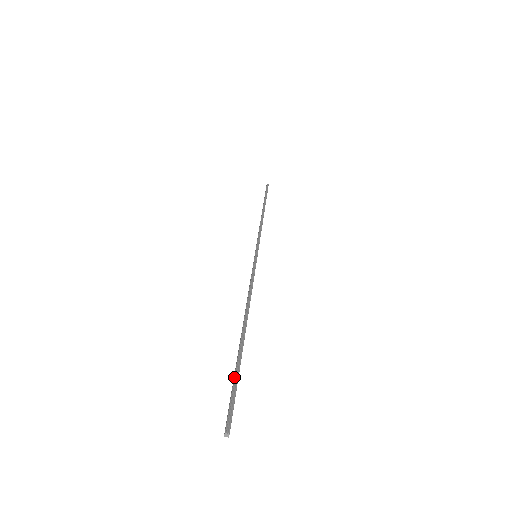
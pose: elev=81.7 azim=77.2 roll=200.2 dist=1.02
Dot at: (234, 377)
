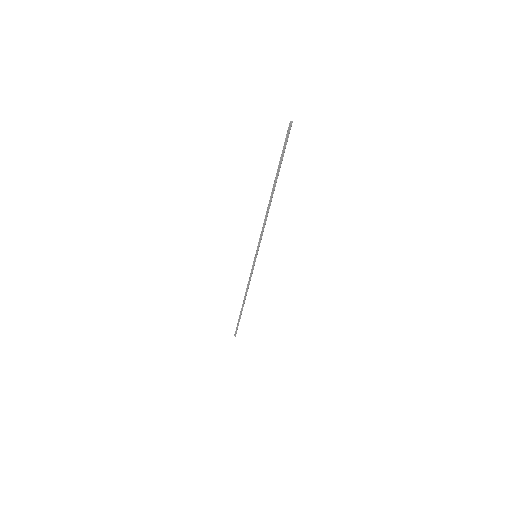
Dot at: (281, 155)
